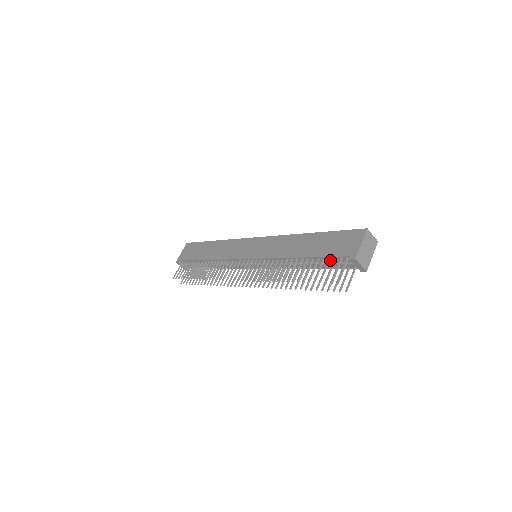
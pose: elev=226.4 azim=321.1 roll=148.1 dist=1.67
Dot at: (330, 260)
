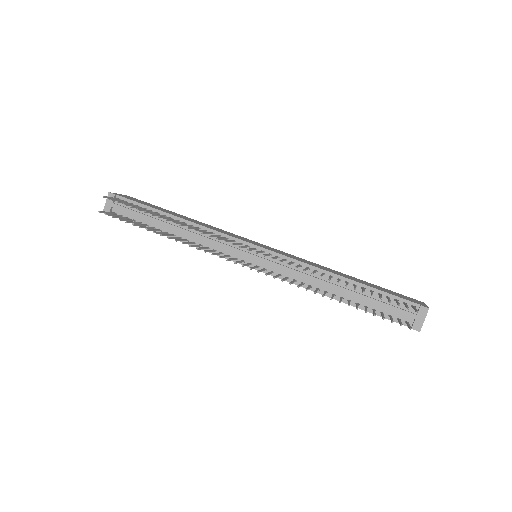
Dot at: (386, 299)
